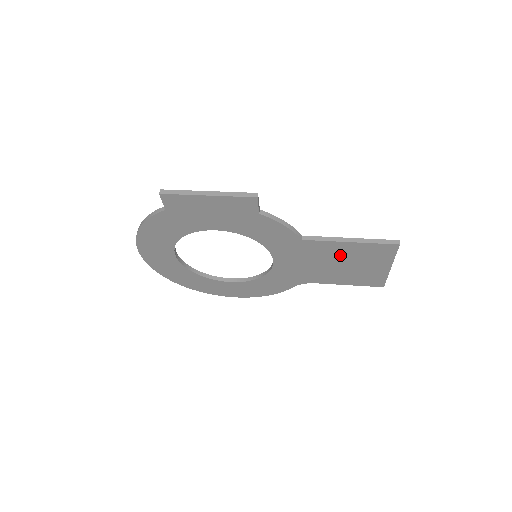
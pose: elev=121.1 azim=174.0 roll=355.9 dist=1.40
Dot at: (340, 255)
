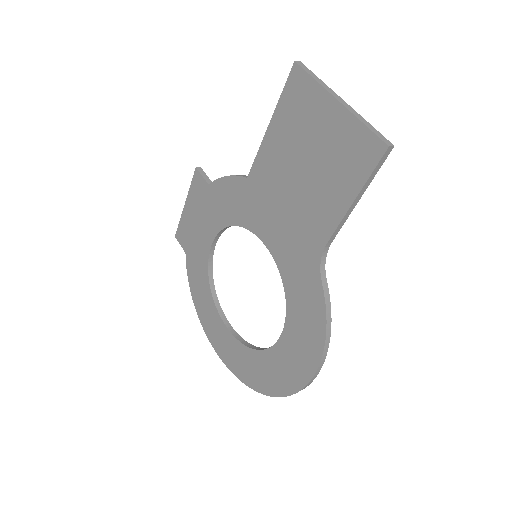
Dot at: (285, 156)
